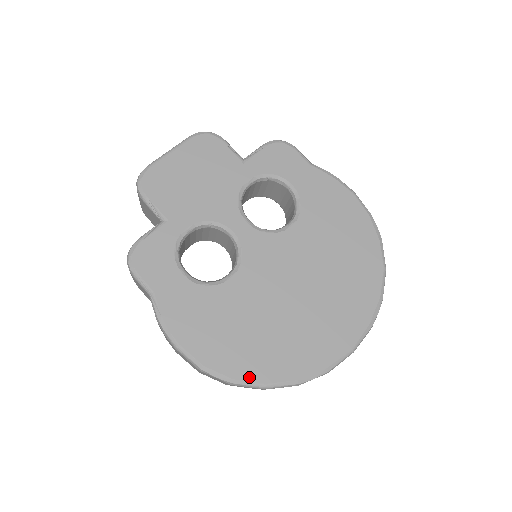
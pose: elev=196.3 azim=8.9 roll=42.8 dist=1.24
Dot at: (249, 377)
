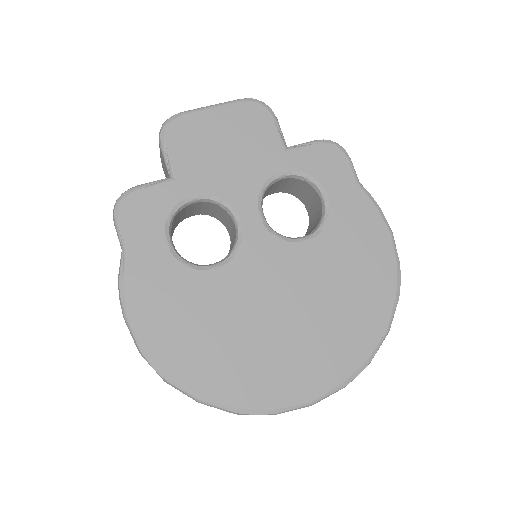
Dot at: (187, 382)
